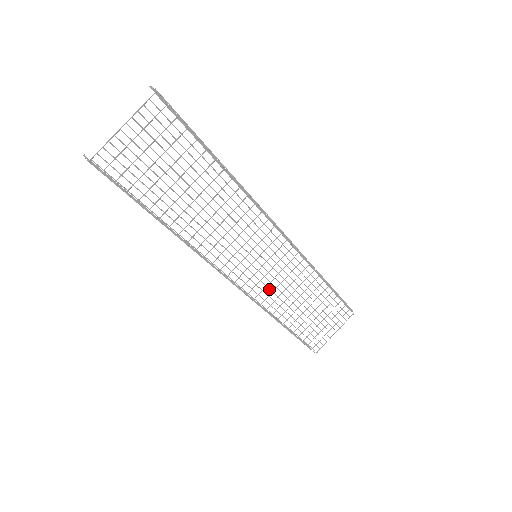
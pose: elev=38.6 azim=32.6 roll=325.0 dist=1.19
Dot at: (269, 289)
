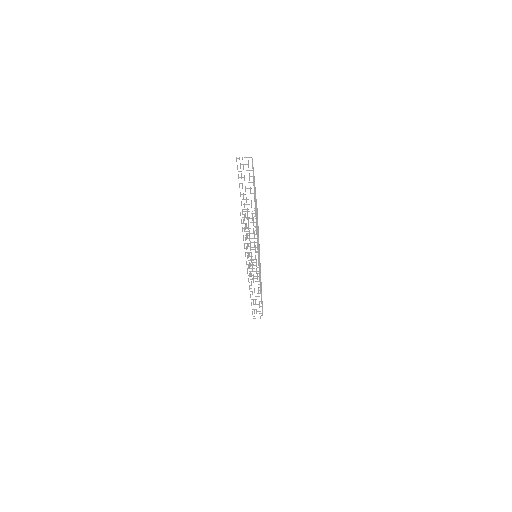
Dot at: occluded
